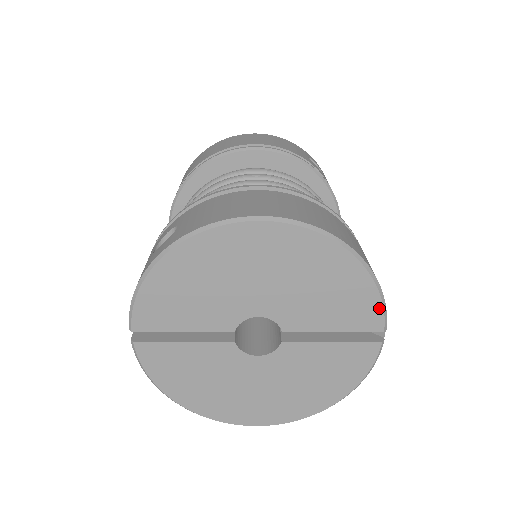
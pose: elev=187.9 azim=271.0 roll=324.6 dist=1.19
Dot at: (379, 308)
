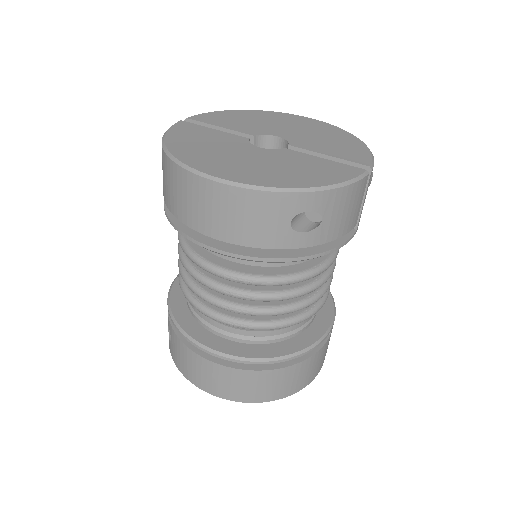
Dot at: occluded
